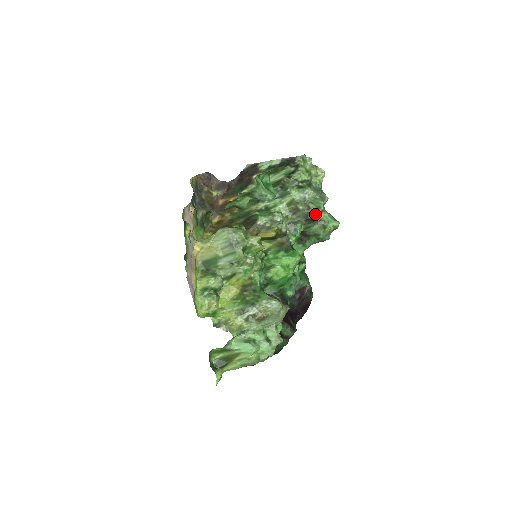
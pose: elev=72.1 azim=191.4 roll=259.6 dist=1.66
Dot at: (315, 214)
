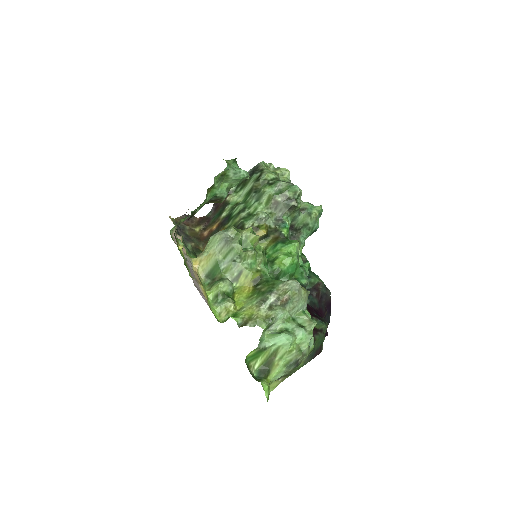
Dot at: (295, 200)
